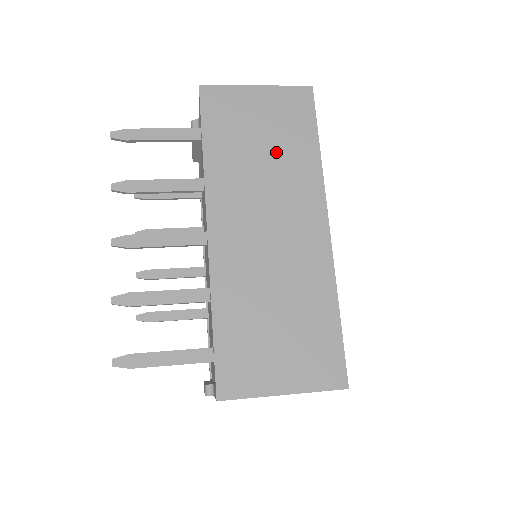
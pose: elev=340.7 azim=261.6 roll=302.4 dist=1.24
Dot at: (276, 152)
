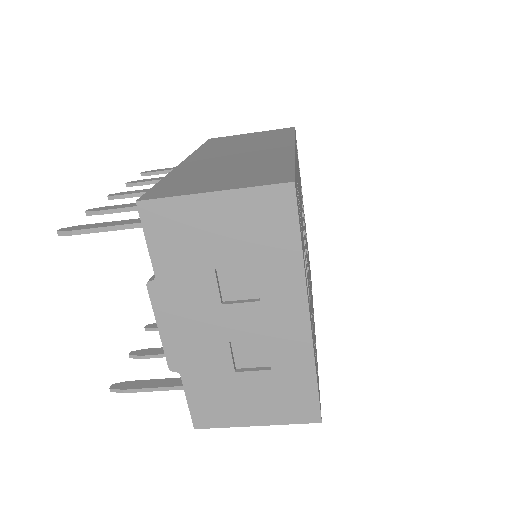
Dot at: (257, 140)
